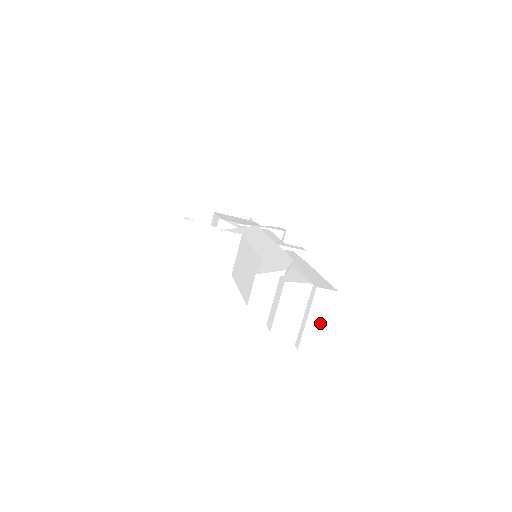
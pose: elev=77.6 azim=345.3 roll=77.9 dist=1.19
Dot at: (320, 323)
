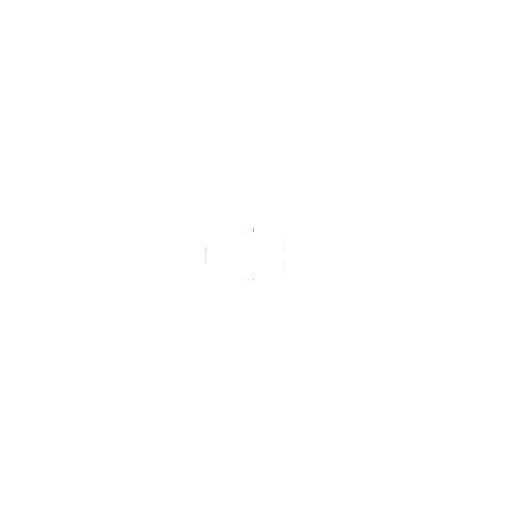
Dot at: (267, 257)
